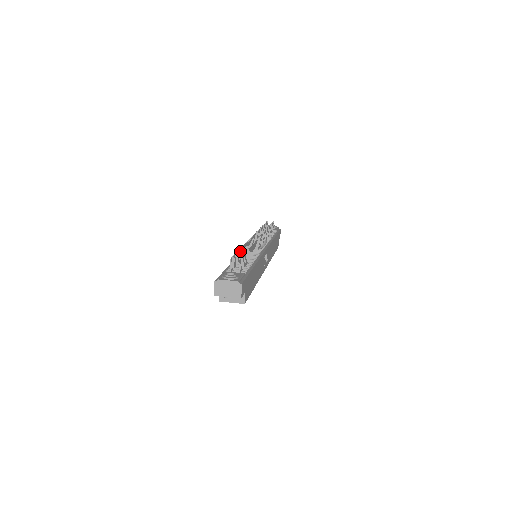
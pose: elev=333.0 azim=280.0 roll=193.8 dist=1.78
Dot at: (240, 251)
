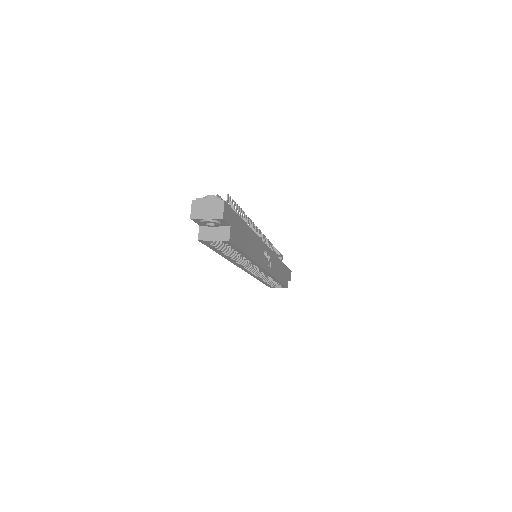
Dot at: occluded
